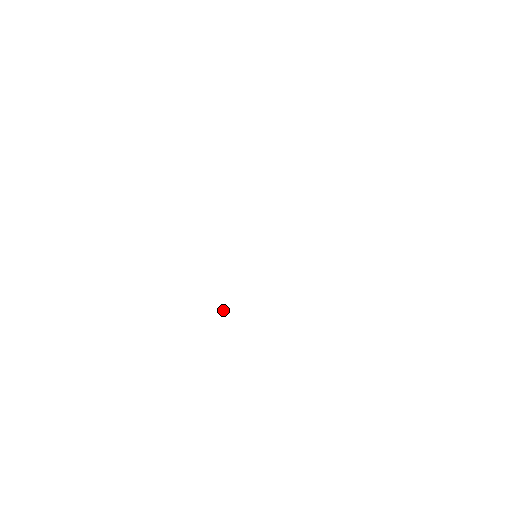
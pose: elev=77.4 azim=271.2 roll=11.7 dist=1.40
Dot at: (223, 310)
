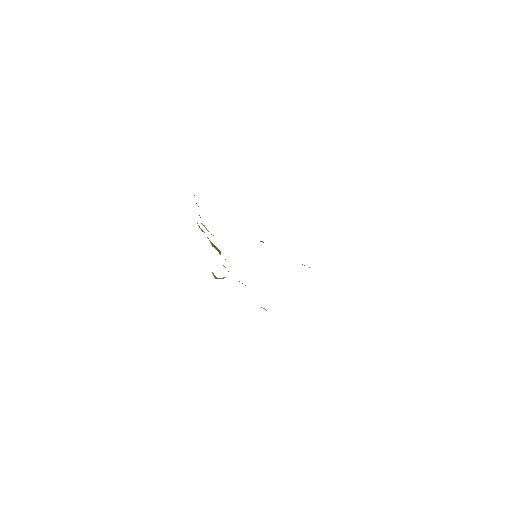
Dot at: (221, 278)
